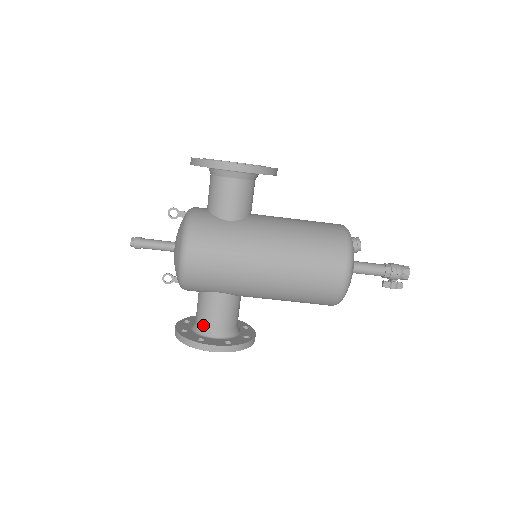
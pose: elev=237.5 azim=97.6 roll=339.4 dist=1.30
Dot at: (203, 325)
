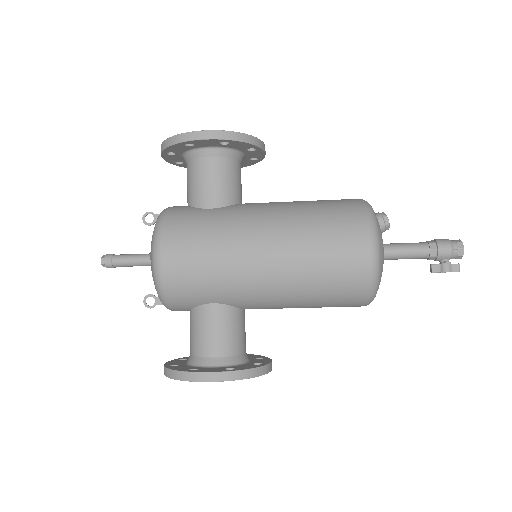
Dot at: (197, 353)
